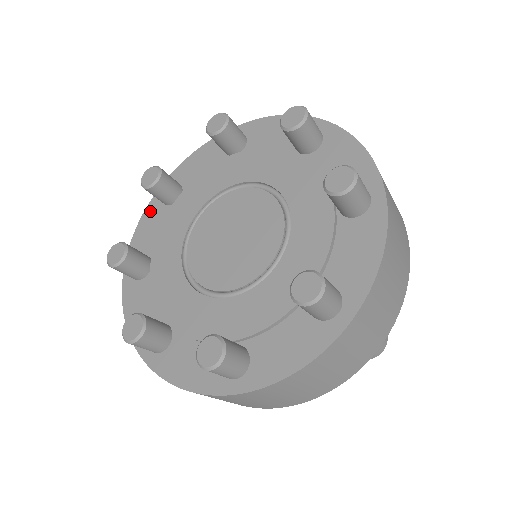
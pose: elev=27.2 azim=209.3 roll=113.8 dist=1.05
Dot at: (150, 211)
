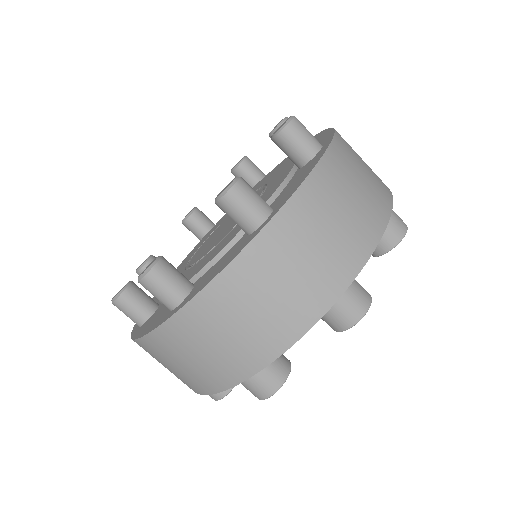
Dot at: occluded
